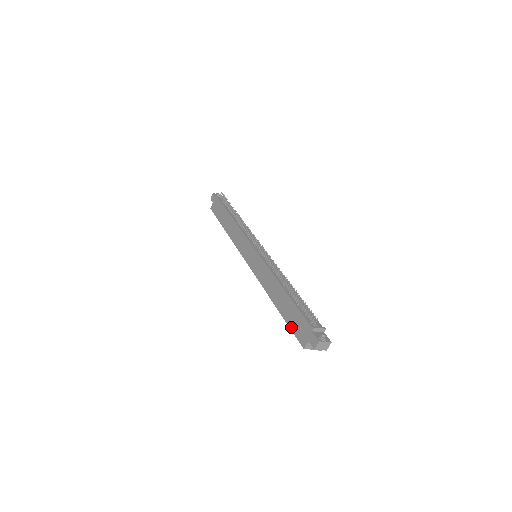
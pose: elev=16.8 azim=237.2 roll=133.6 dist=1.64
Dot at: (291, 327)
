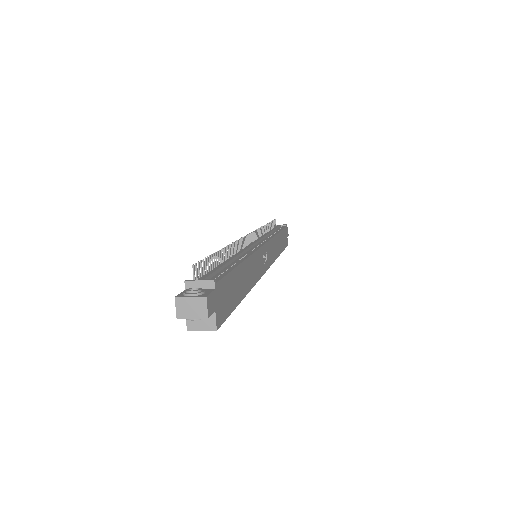
Dot at: occluded
